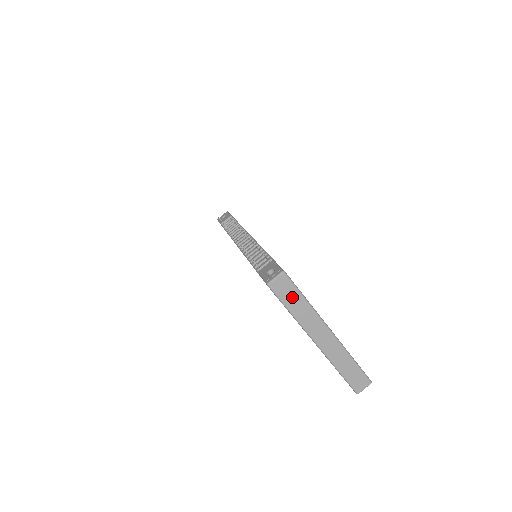
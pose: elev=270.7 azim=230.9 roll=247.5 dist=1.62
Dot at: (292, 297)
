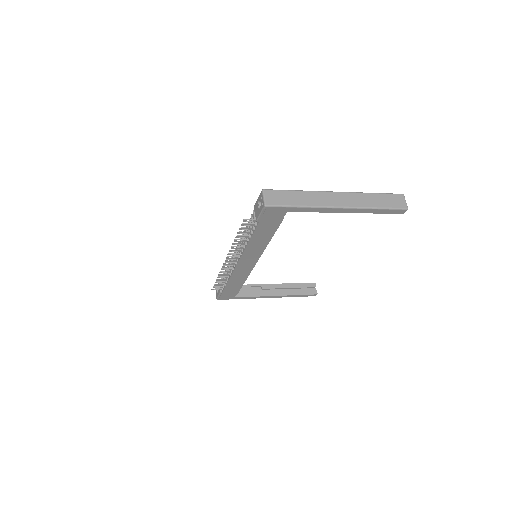
Dot at: (288, 197)
